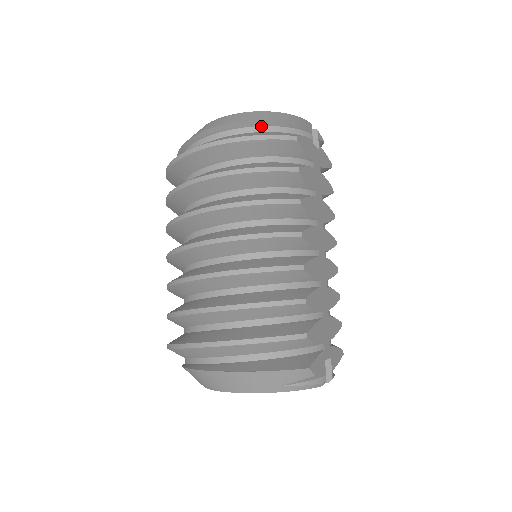
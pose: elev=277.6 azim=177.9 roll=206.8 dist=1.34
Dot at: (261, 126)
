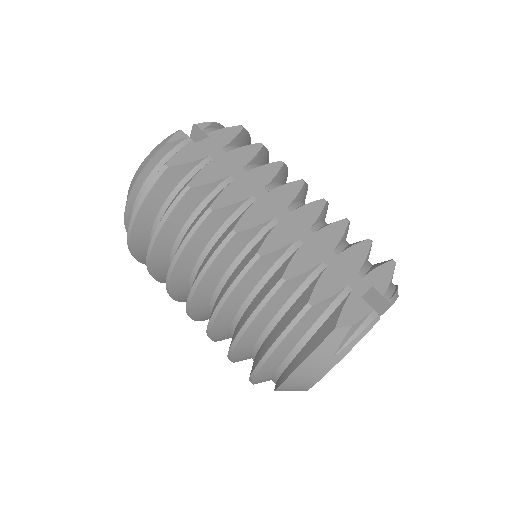
Dot at: (144, 182)
